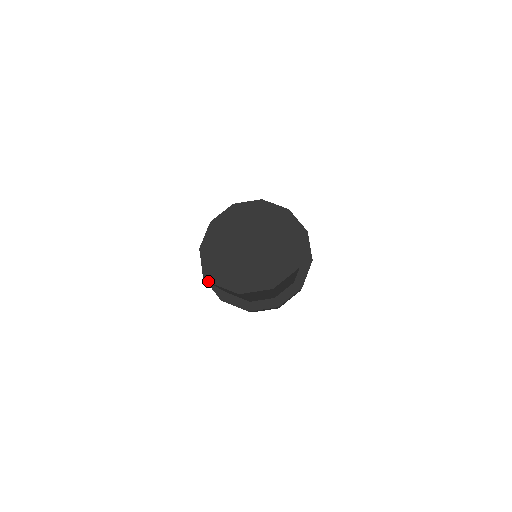
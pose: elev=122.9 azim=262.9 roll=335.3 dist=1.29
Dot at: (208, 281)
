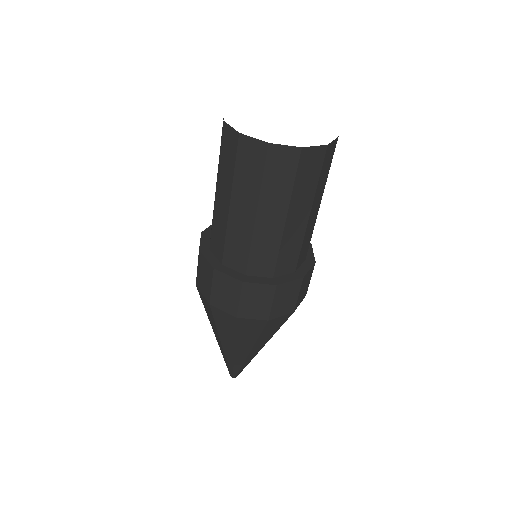
Dot at: (204, 253)
